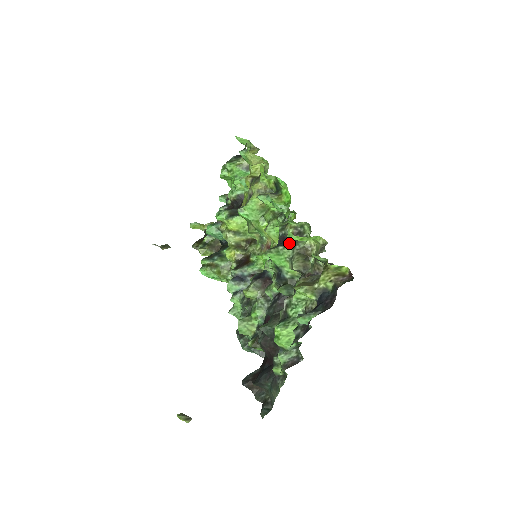
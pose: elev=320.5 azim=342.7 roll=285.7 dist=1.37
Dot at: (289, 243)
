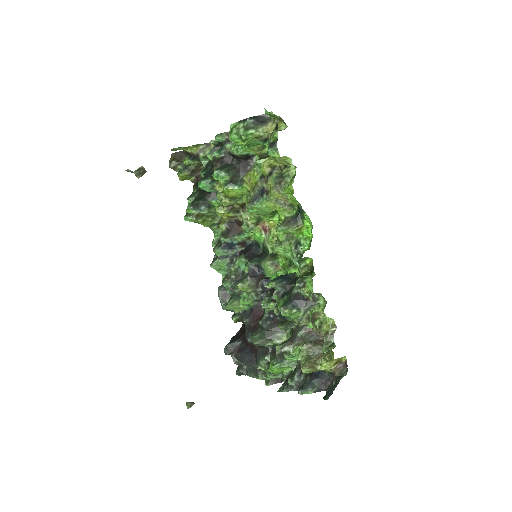
Dot at: (302, 306)
